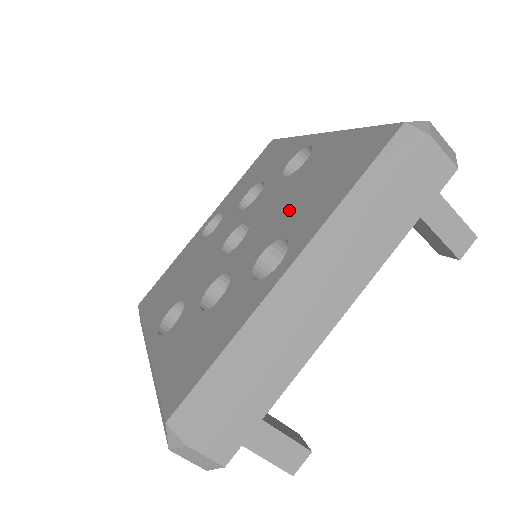
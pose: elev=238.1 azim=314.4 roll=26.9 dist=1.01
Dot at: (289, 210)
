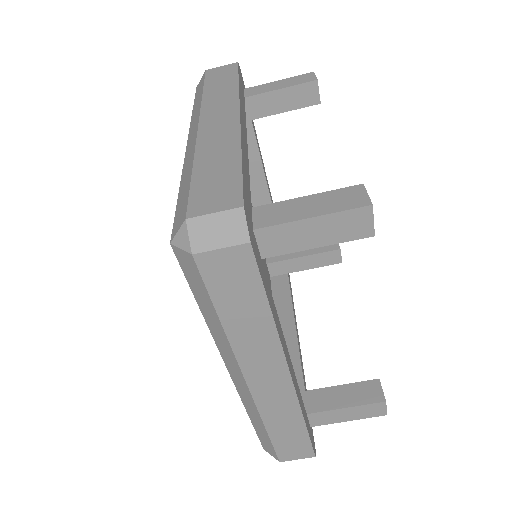
Dot at: occluded
